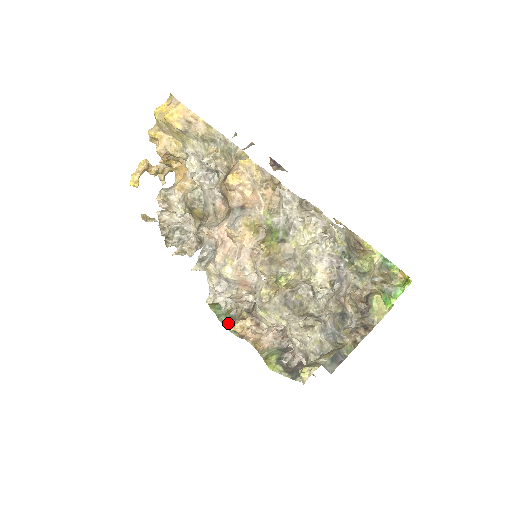
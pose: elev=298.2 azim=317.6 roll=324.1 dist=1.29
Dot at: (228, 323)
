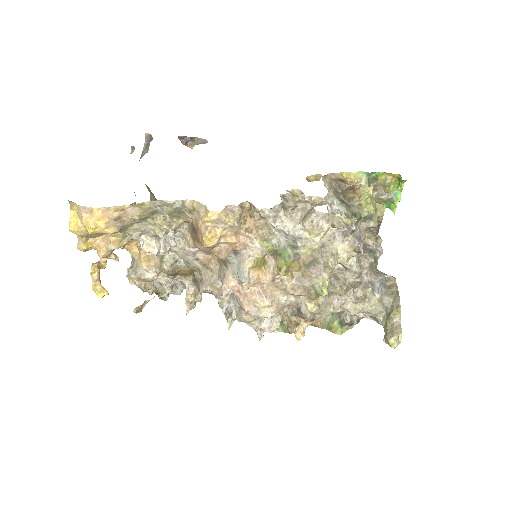
Dot at: (279, 328)
